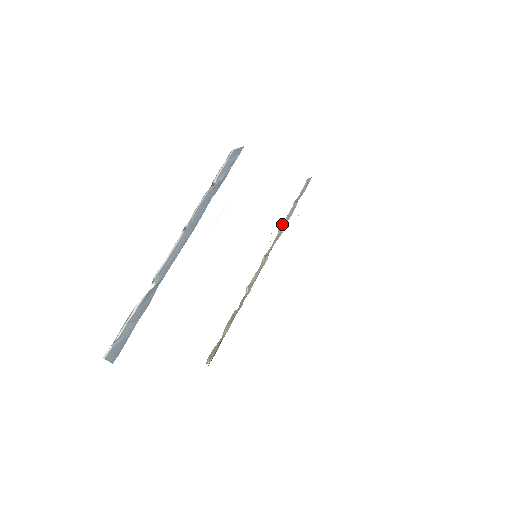
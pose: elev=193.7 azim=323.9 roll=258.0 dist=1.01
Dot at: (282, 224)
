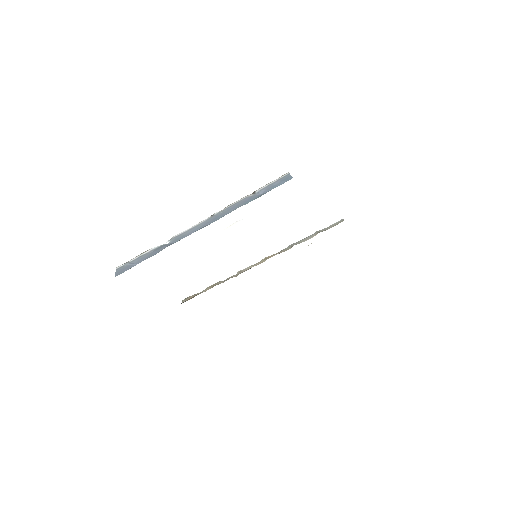
Dot at: (296, 242)
